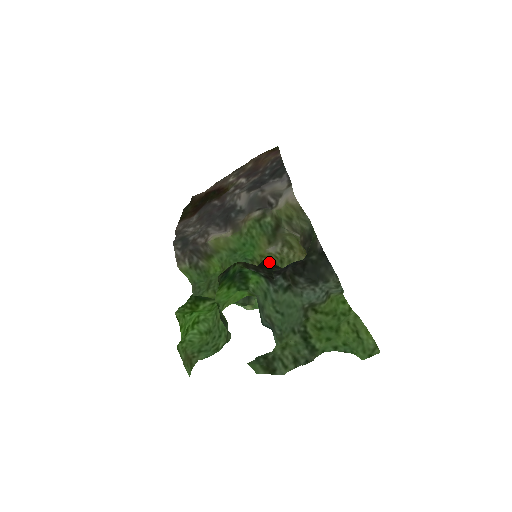
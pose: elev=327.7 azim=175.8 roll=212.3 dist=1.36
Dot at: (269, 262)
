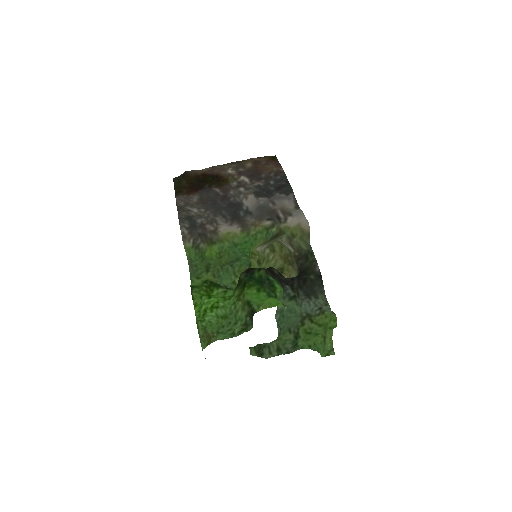
Dot at: (276, 270)
